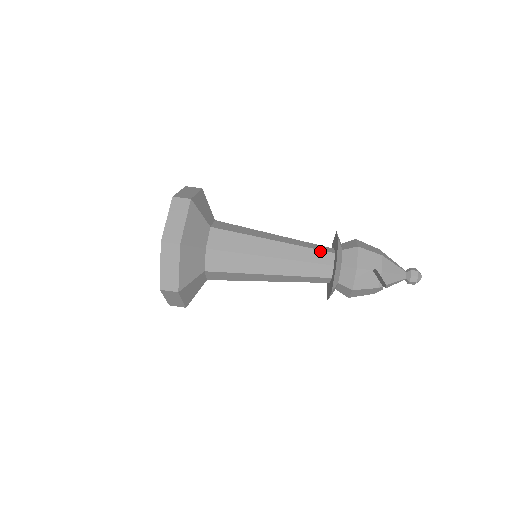
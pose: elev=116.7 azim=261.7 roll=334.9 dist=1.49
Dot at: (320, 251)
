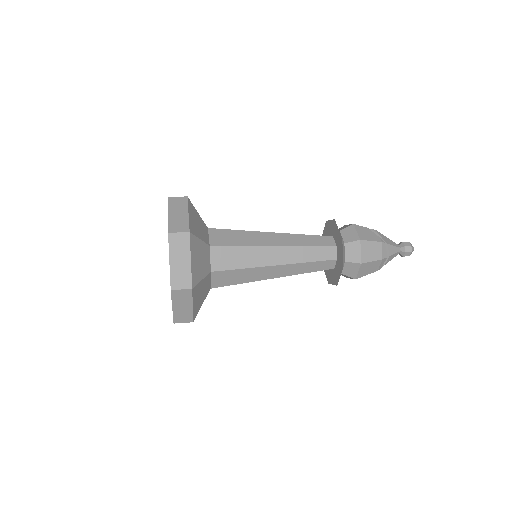
Dot at: occluded
